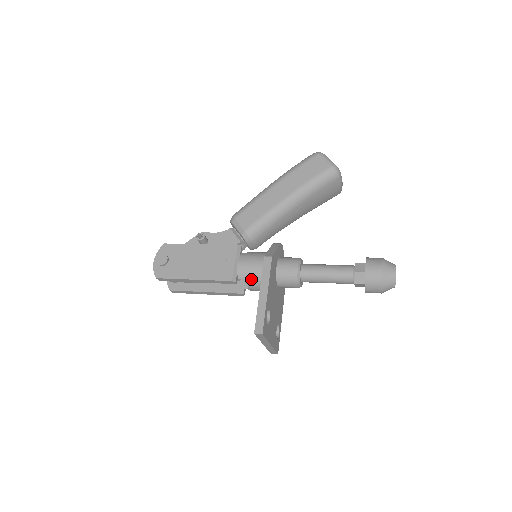
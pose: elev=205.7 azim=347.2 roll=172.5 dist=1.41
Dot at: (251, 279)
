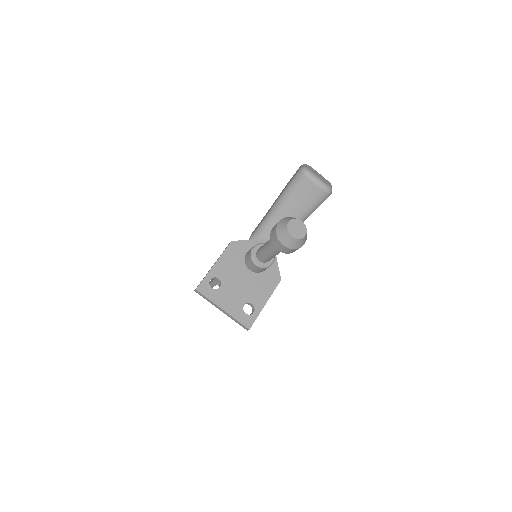
Dot at: occluded
